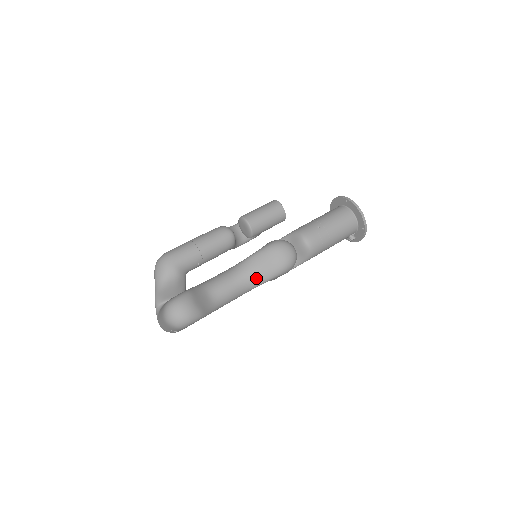
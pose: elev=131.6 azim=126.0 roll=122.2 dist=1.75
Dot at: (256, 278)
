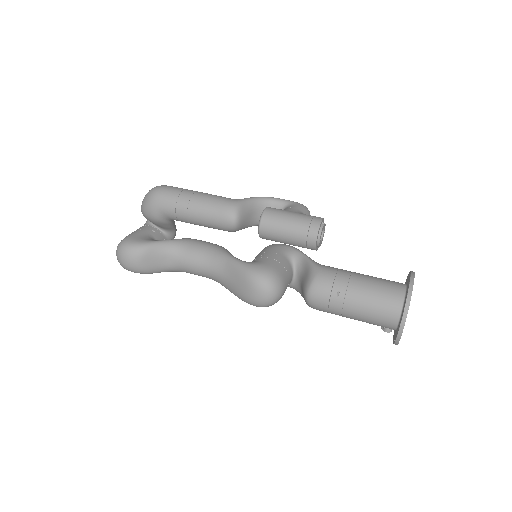
Dot at: (223, 282)
